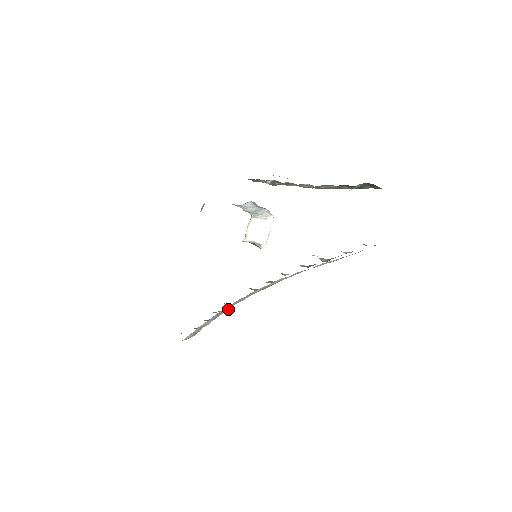
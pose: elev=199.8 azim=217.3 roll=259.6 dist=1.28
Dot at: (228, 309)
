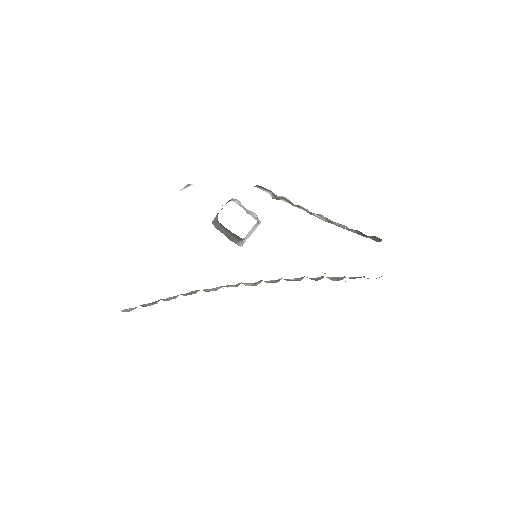
Dot at: occluded
